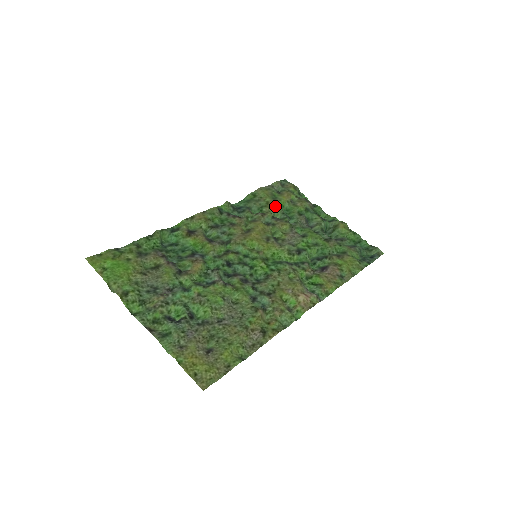
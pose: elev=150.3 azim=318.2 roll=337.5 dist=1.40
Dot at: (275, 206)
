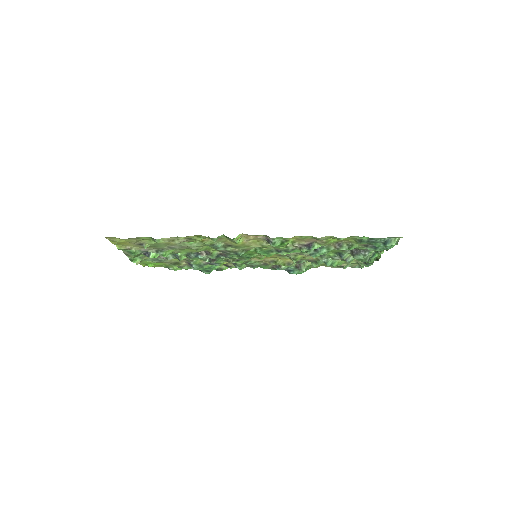
Dot at: occluded
